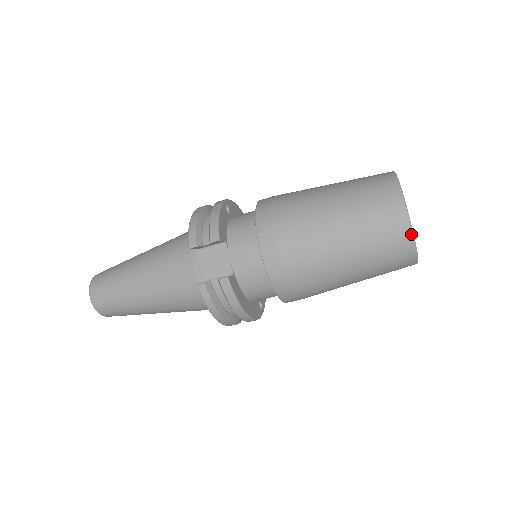
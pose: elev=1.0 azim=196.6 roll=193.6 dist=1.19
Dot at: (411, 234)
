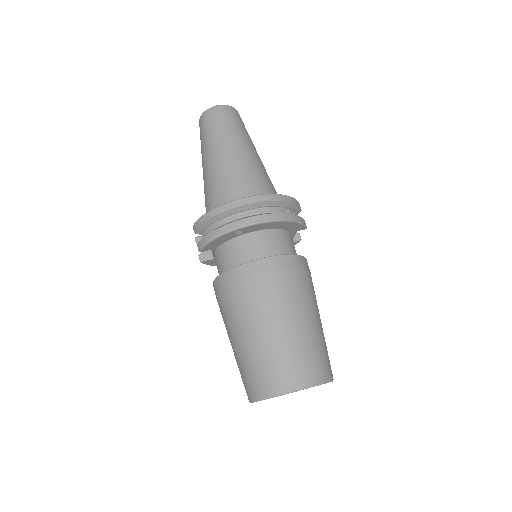
Dot at: occluded
